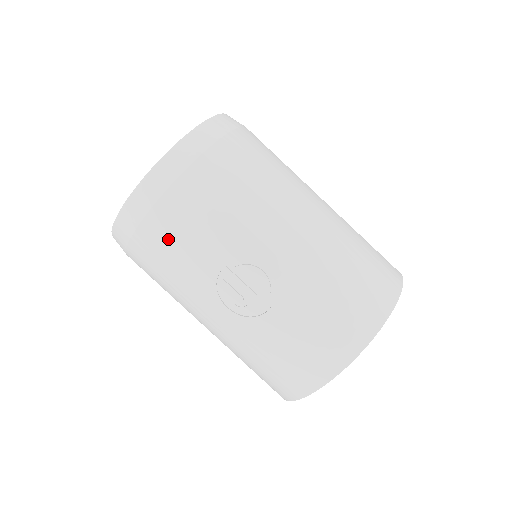
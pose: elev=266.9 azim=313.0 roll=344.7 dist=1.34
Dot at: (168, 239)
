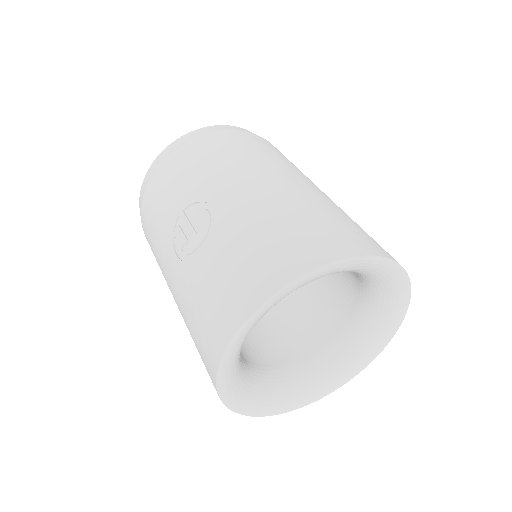
Dot at: (156, 198)
